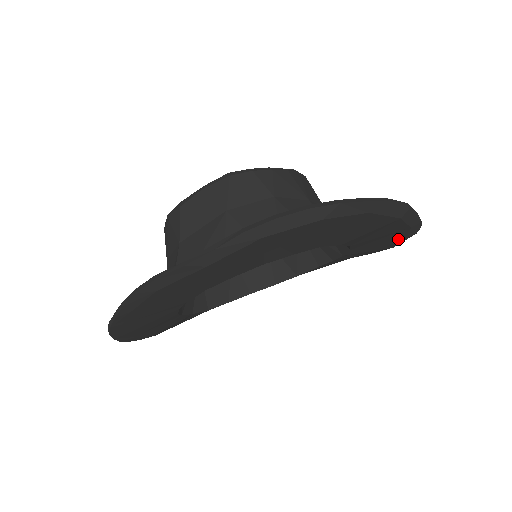
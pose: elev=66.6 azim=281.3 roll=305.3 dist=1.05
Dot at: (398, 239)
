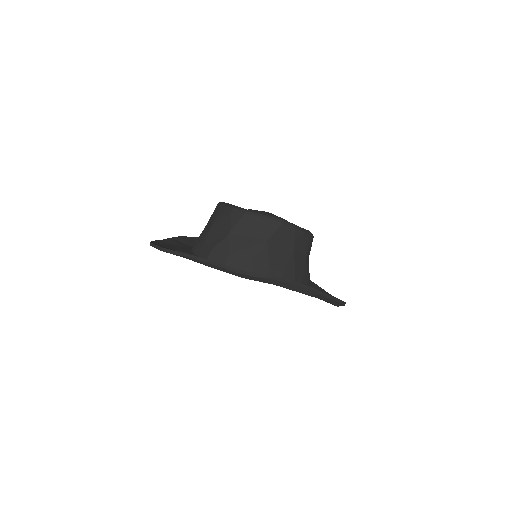
Dot at: occluded
